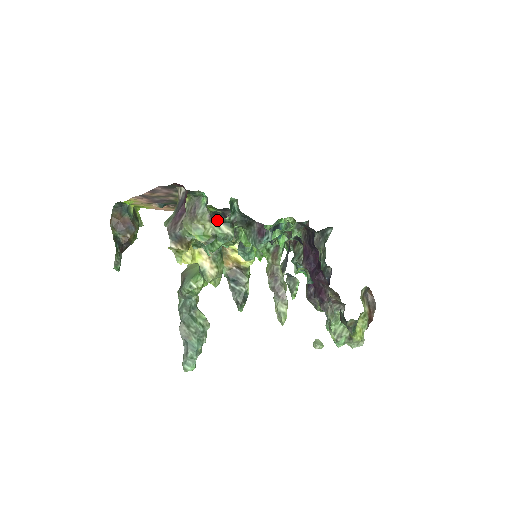
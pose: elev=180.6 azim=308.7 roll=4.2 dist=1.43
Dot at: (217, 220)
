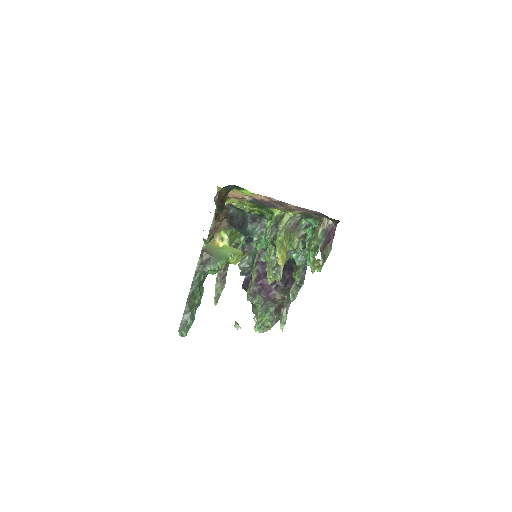
Dot at: (302, 239)
